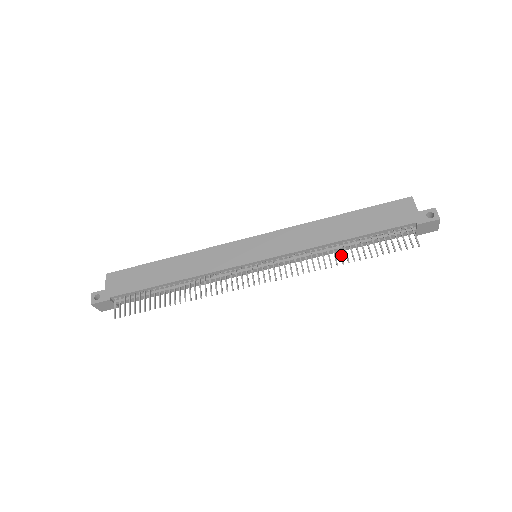
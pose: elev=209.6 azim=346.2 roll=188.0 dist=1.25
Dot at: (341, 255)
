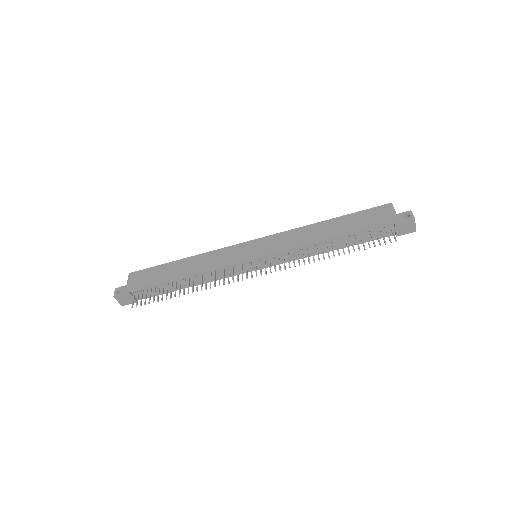
Dot at: occluded
